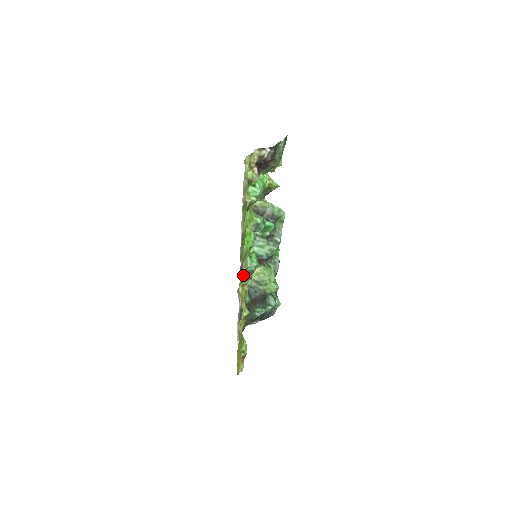
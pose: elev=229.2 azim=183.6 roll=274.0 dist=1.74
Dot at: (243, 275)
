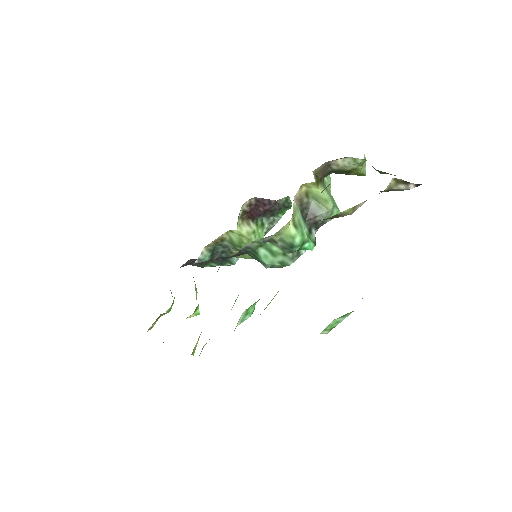
Dot at: occluded
